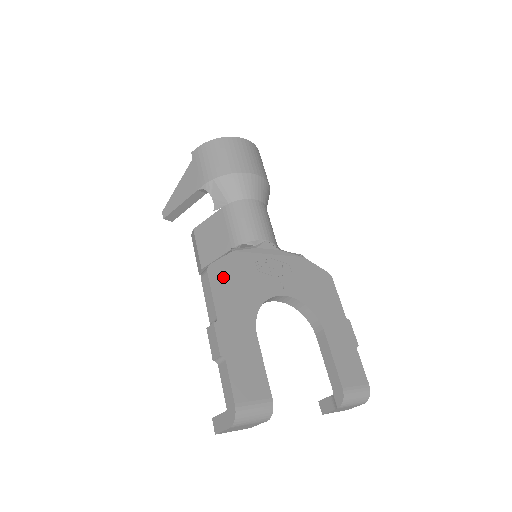
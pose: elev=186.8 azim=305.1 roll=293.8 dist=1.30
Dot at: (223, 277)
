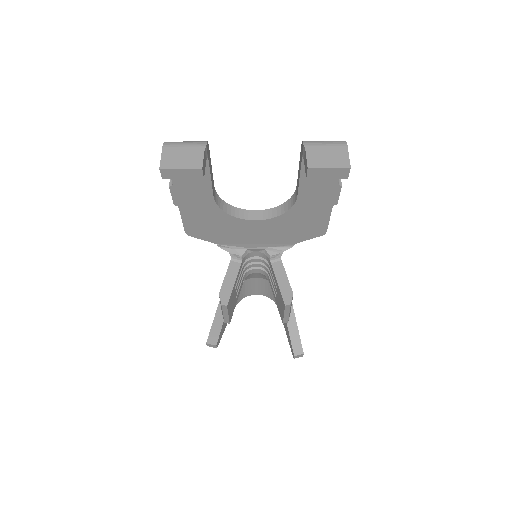
Dot at: occluded
